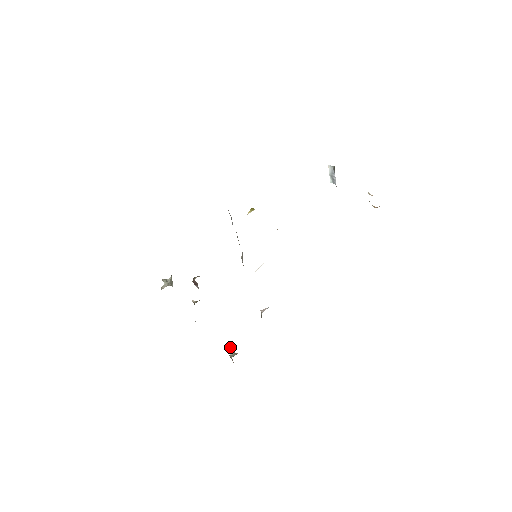
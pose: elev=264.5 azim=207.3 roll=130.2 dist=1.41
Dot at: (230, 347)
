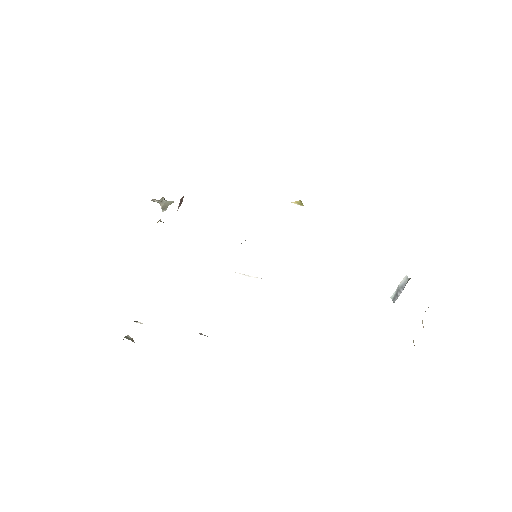
Dot at: (136, 321)
